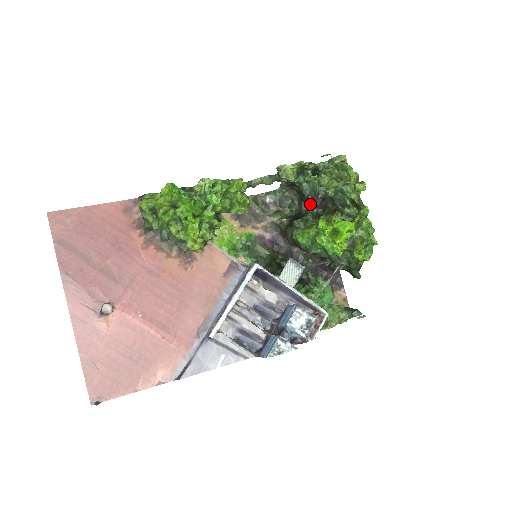
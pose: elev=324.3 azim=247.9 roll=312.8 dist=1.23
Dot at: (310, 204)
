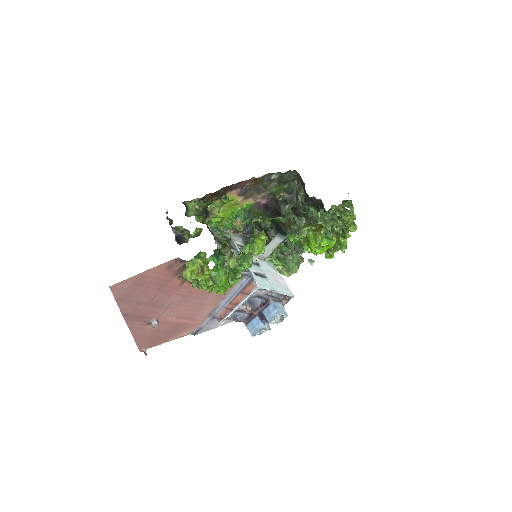
Dot at: (308, 203)
